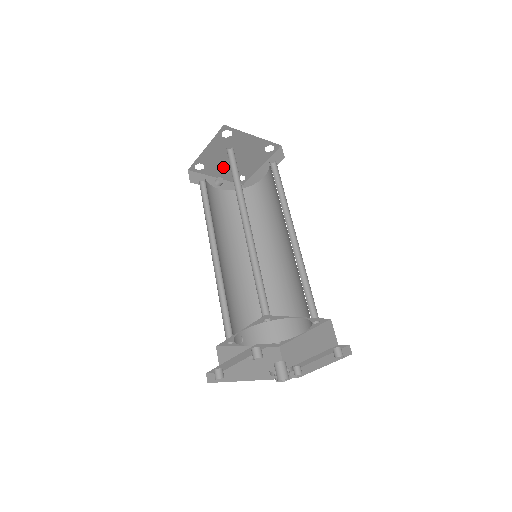
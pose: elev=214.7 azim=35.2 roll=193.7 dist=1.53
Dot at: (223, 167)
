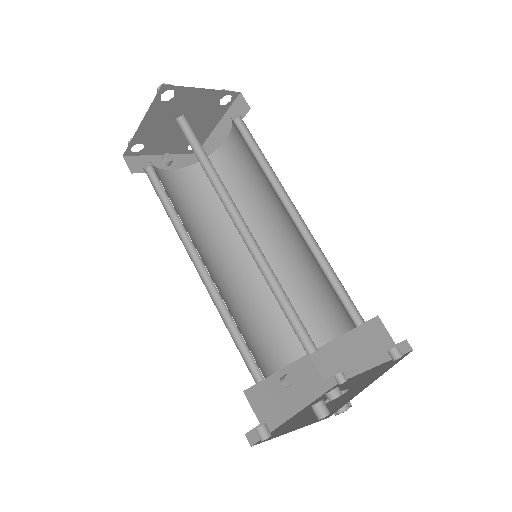
Dot at: (168, 139)
